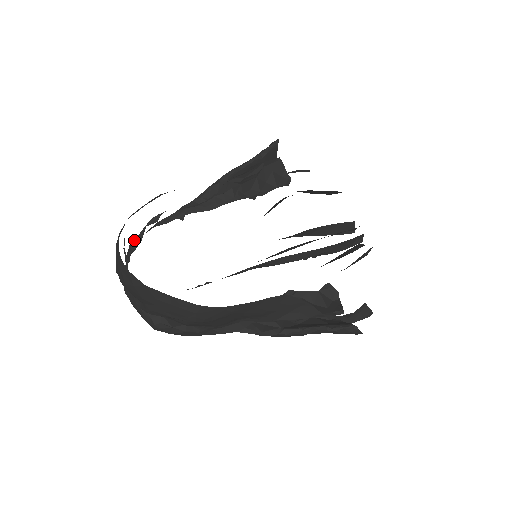
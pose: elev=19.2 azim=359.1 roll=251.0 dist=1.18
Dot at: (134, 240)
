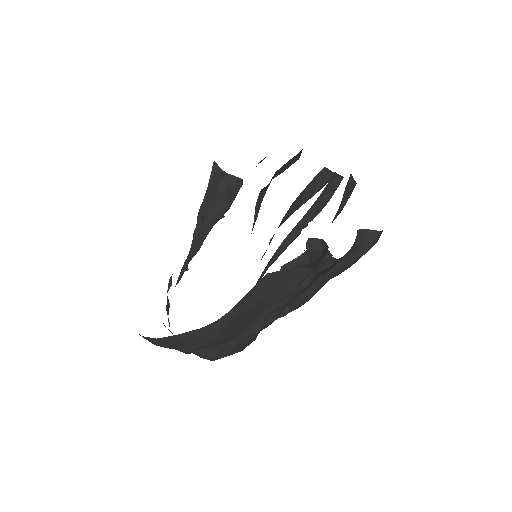
Dot at: (166, 307)
